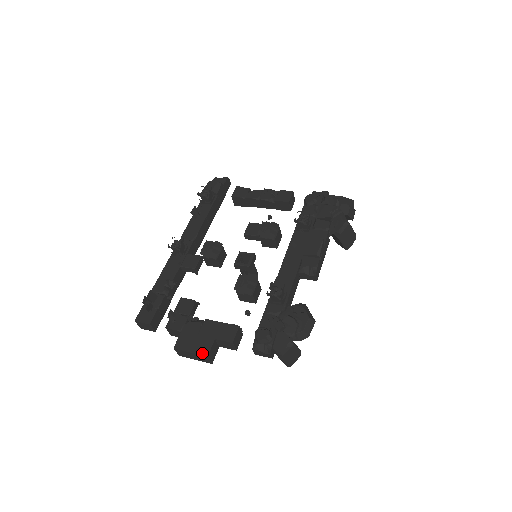
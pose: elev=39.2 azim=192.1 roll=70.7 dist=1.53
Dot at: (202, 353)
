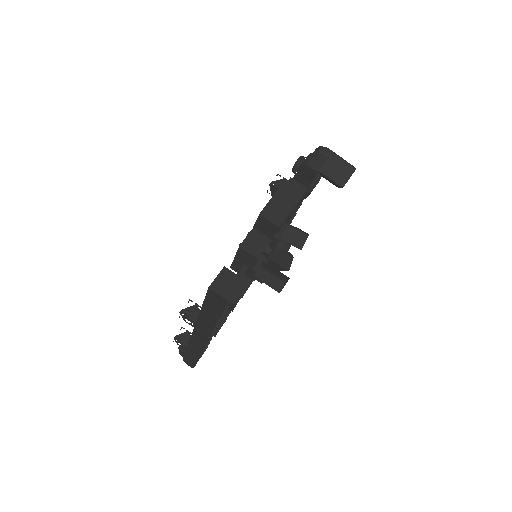
Dot at: (280, 186)
